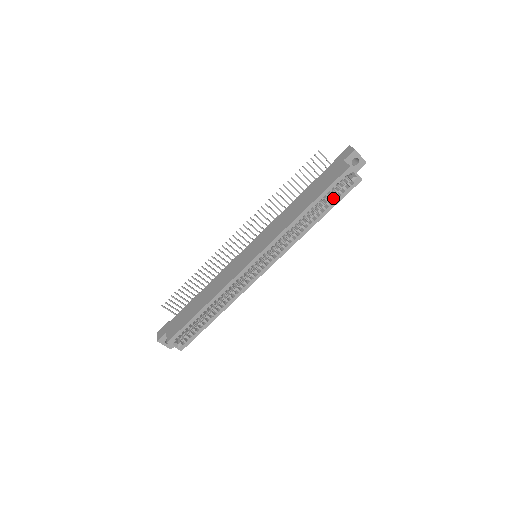
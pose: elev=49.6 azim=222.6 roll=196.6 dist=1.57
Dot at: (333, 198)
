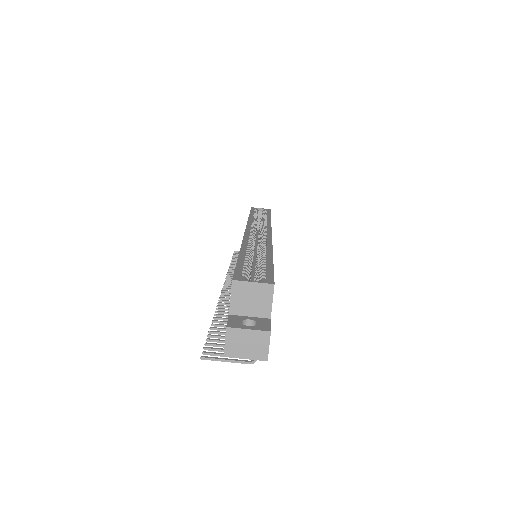
Dot at: occluded
